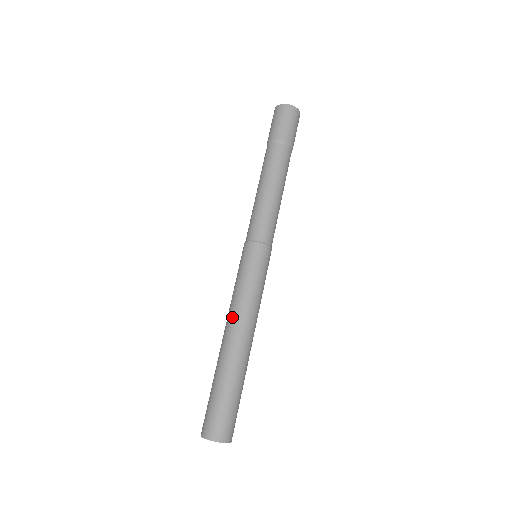
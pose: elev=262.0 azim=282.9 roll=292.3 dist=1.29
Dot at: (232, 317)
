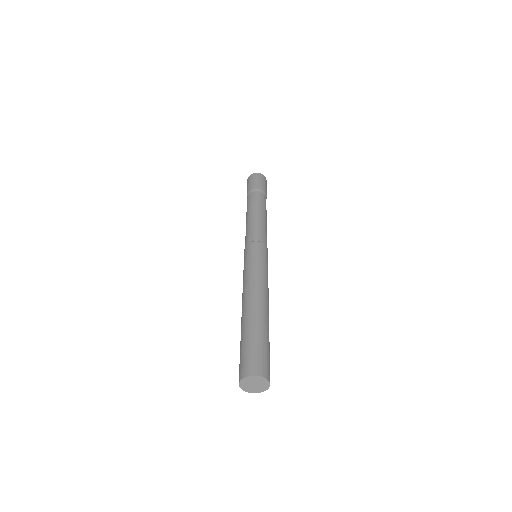
Dot at: (246, 289)
